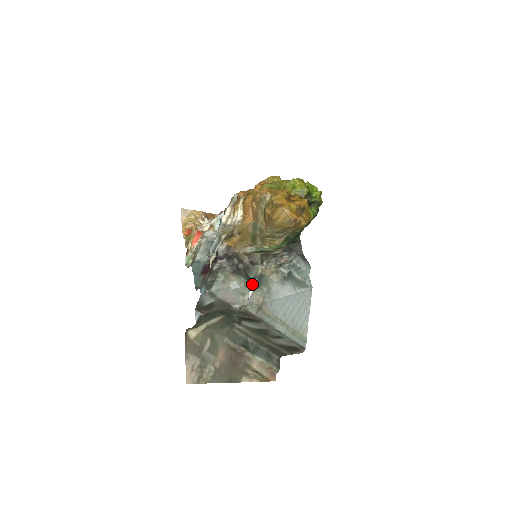
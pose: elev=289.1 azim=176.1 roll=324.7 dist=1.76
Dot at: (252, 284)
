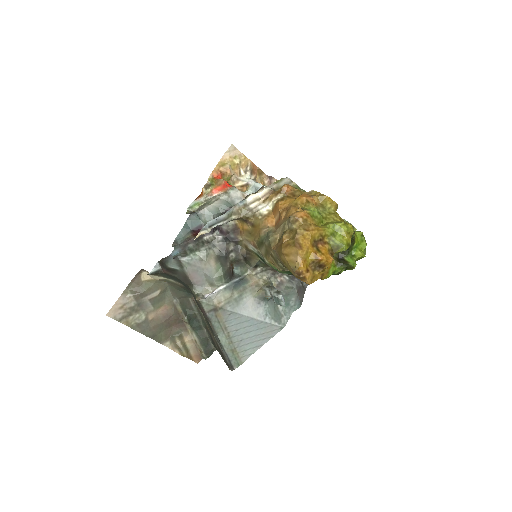
Dot at: (228, 281)
